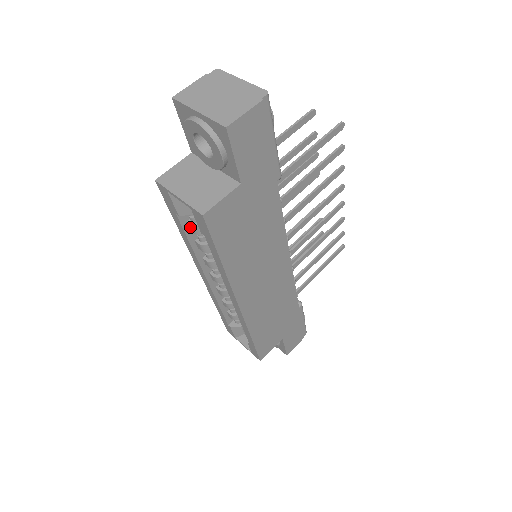
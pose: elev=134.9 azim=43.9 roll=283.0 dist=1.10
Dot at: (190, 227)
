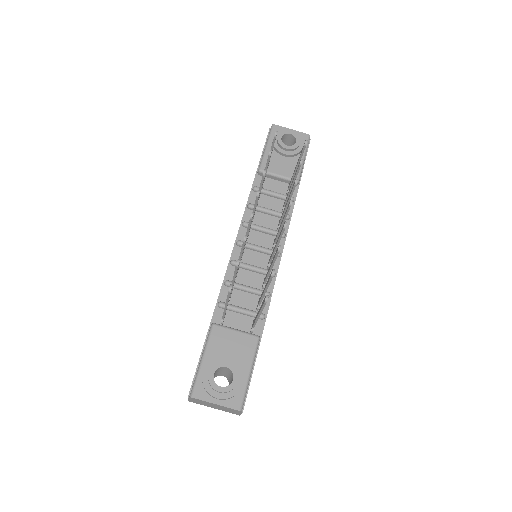
Dot at: occluded
